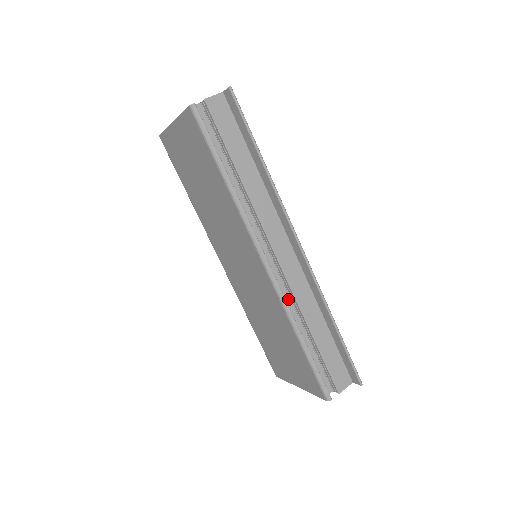
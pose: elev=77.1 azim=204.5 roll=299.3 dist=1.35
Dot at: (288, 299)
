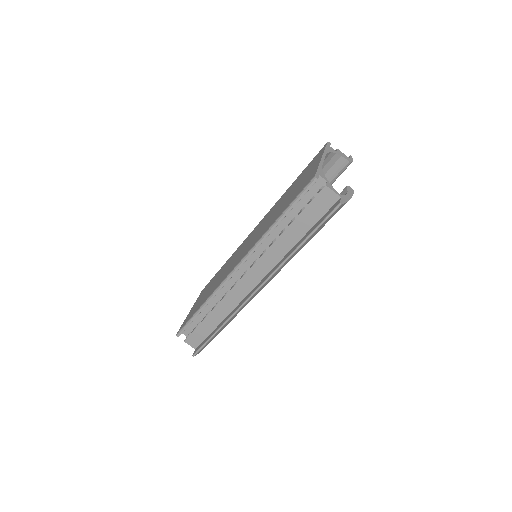
Dot at: (225, 291)
